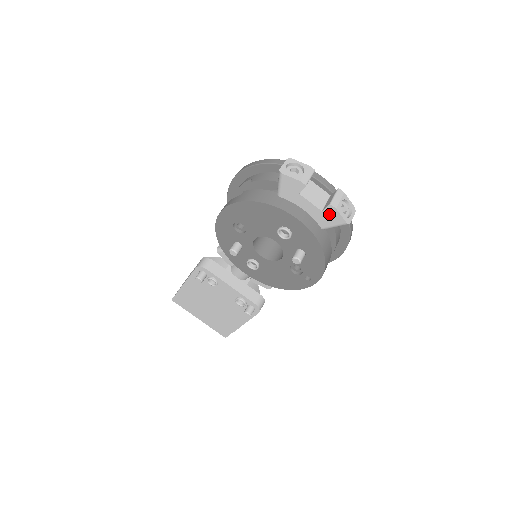
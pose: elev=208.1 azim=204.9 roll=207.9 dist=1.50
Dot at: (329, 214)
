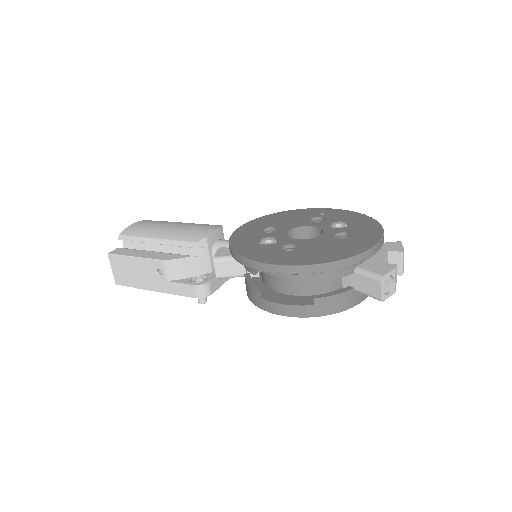
Dot at: occluded
